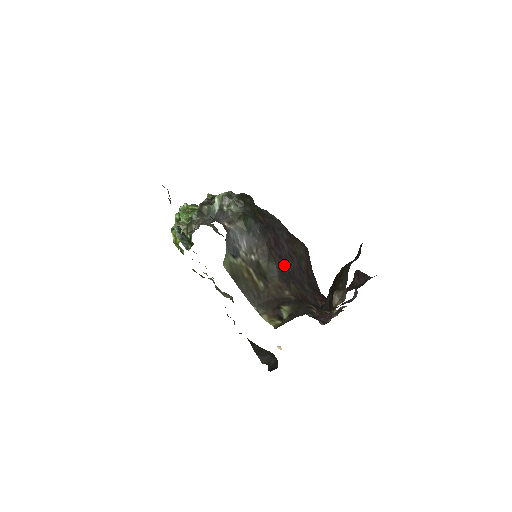
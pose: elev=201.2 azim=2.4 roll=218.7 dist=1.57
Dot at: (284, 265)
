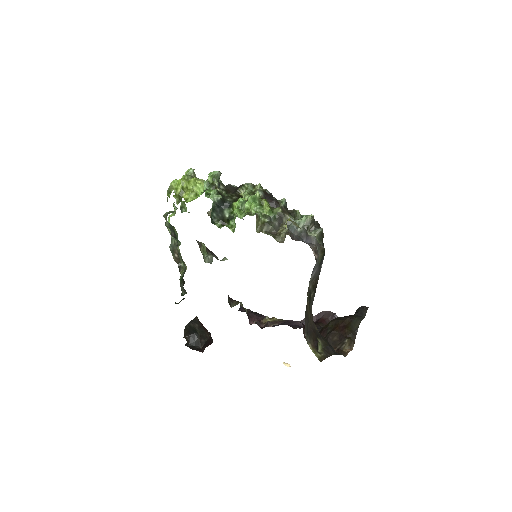
Dot at: occluded
